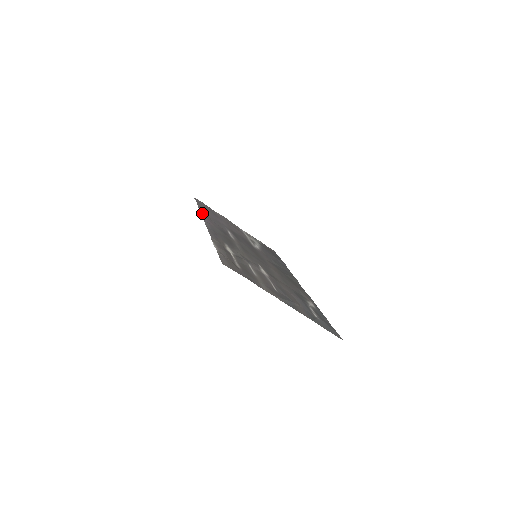
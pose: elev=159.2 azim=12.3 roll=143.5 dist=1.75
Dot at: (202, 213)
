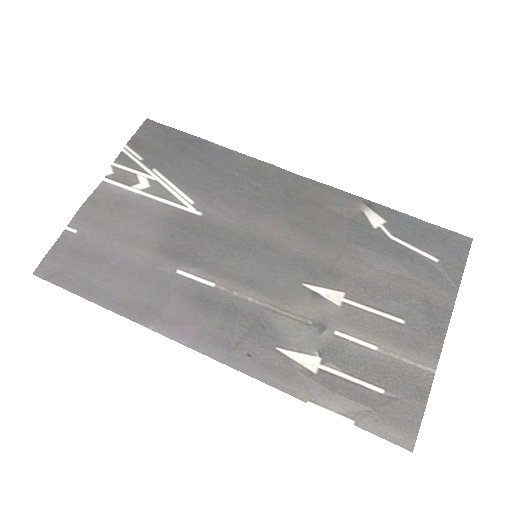
Dot at: (146, 325)
